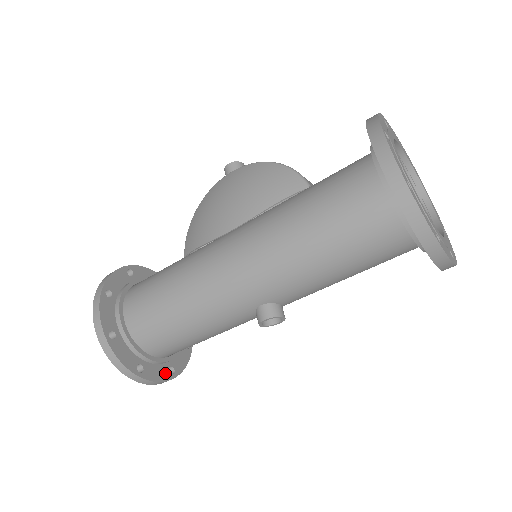
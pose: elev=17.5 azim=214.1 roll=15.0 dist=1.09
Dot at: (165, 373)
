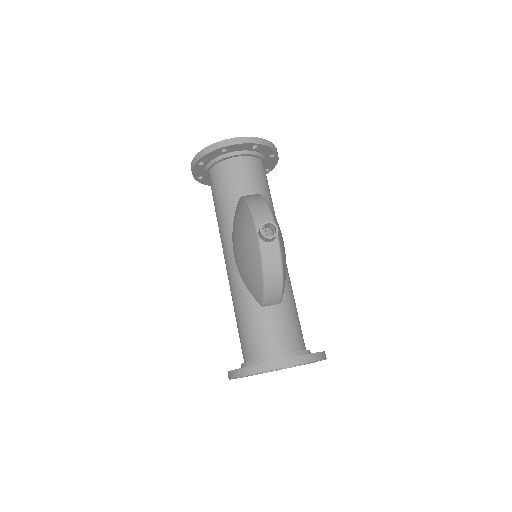
Dot at: occluded
